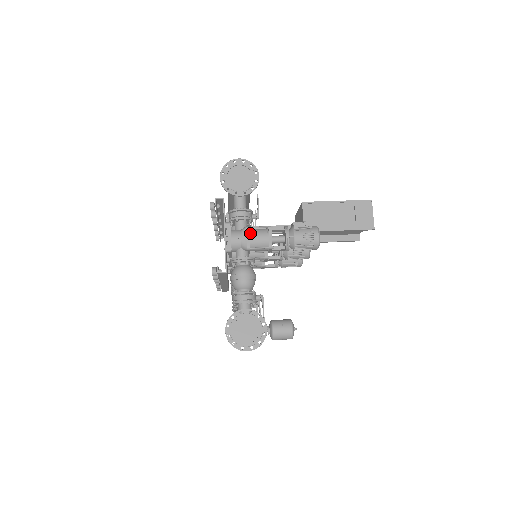
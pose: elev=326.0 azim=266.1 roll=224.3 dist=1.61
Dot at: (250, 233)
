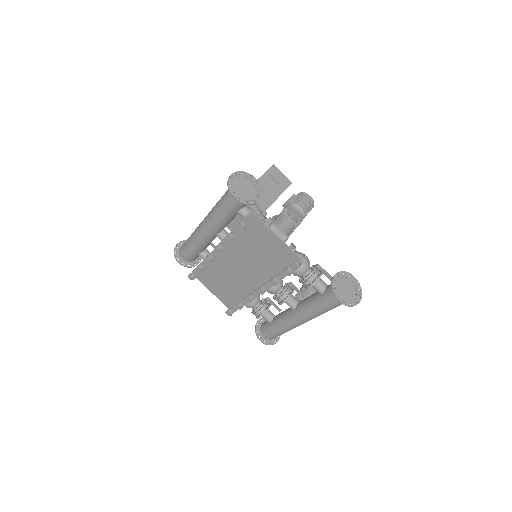
Dot at: (278, 227)
